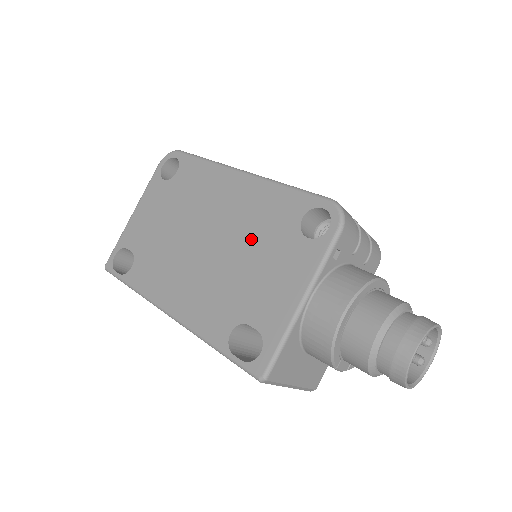
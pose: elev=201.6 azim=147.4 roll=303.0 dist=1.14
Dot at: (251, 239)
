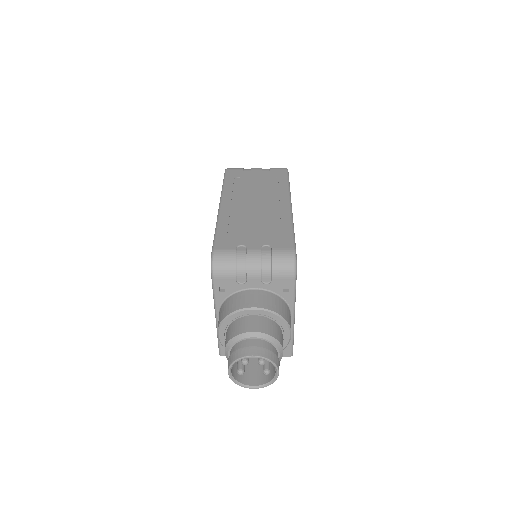
Dot at: occluded
